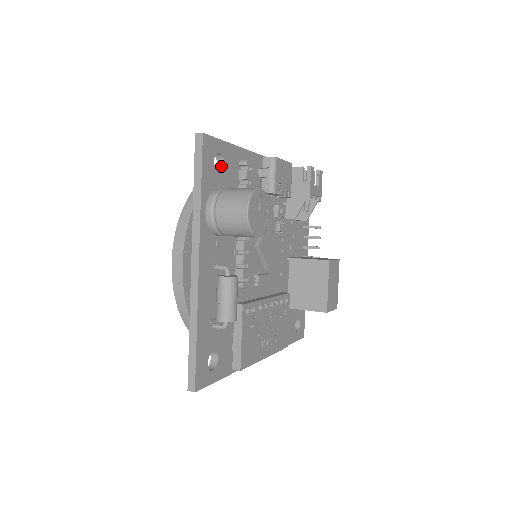
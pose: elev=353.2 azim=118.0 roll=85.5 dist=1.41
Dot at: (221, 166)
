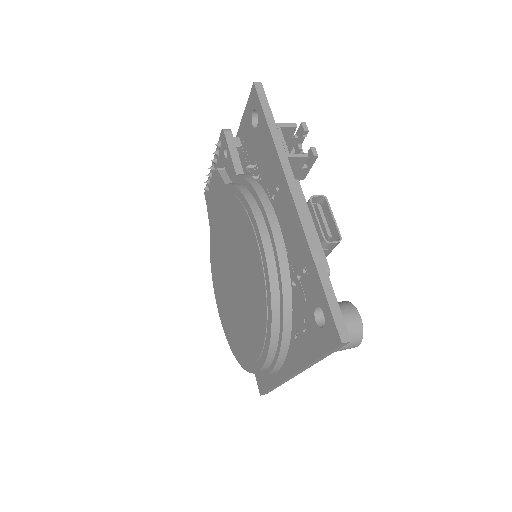
Dot at: occluded
